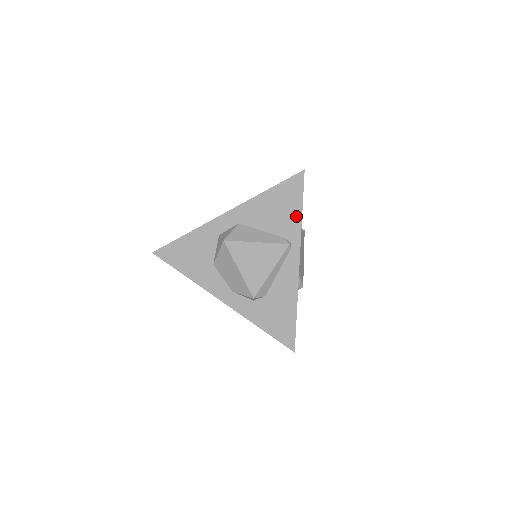
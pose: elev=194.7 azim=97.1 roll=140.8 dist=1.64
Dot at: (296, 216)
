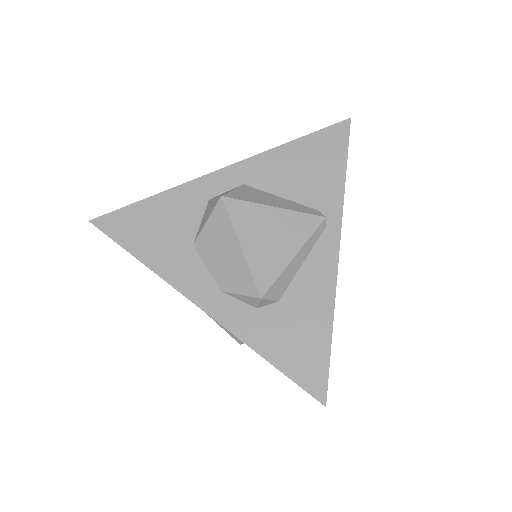
Dot at: (336, 179)
